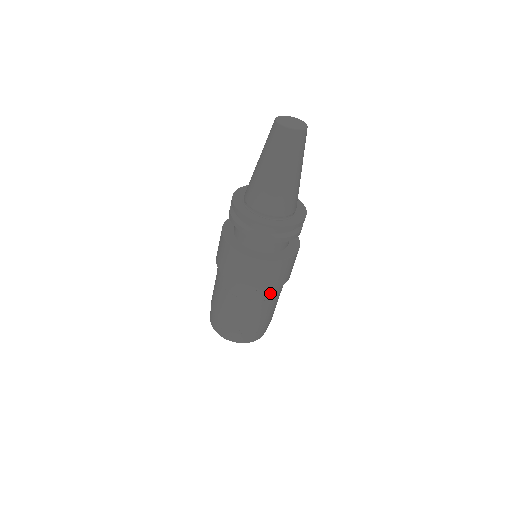
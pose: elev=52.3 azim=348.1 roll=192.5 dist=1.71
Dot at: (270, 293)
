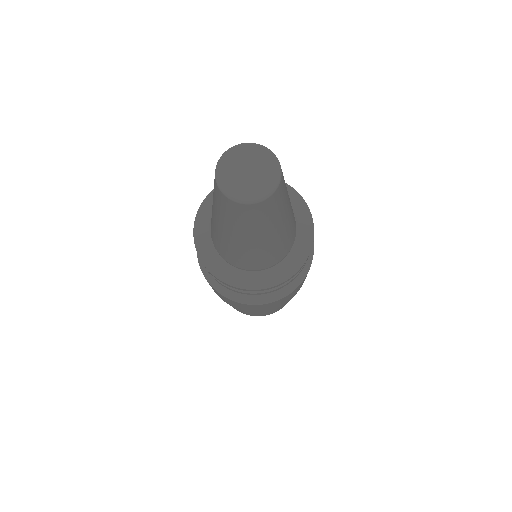
Dot at: occluded
